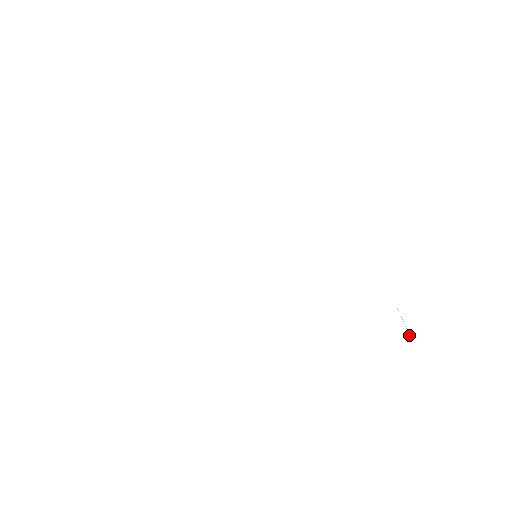
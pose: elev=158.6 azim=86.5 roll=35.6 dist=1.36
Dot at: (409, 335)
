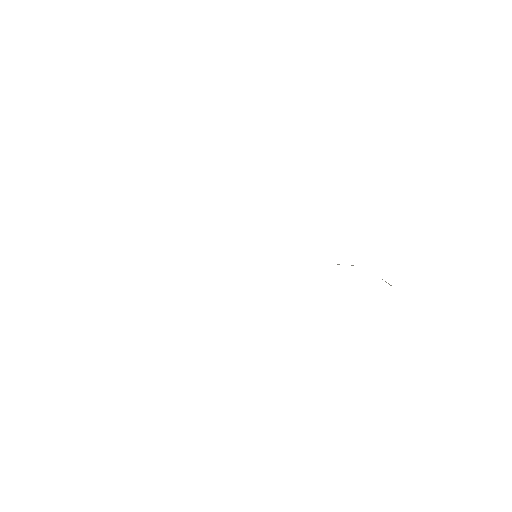
Dot at: occluded
